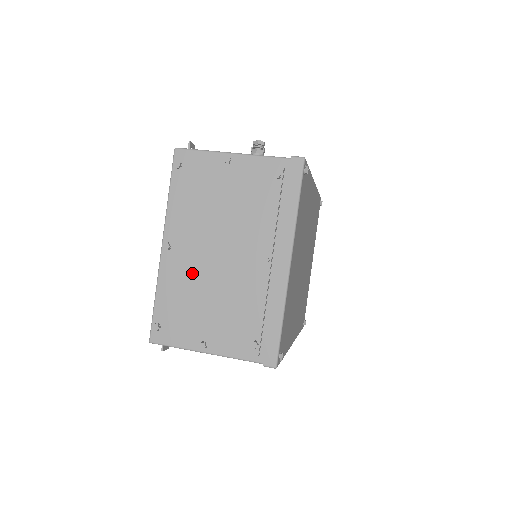
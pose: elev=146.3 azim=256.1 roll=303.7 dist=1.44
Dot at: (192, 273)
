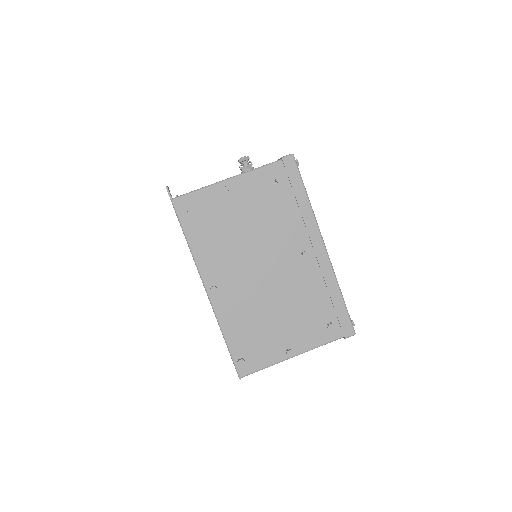
Dot at: (248, 299)
